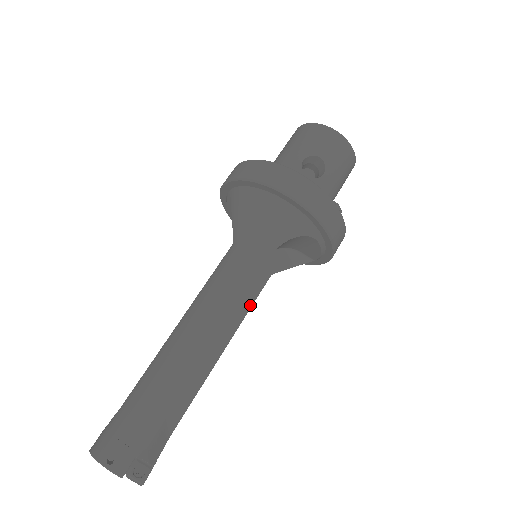
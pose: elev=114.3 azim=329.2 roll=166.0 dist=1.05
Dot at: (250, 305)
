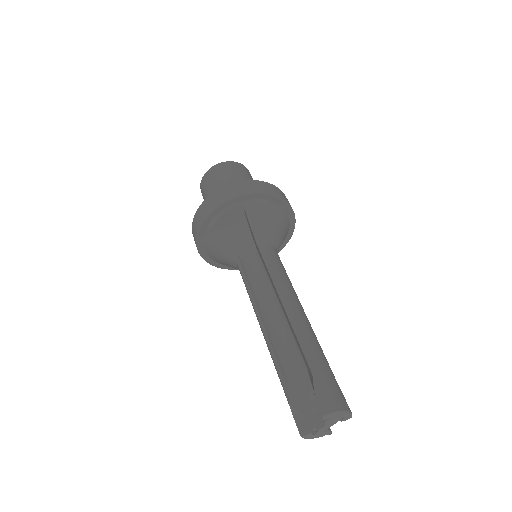
Dot at: occluded
